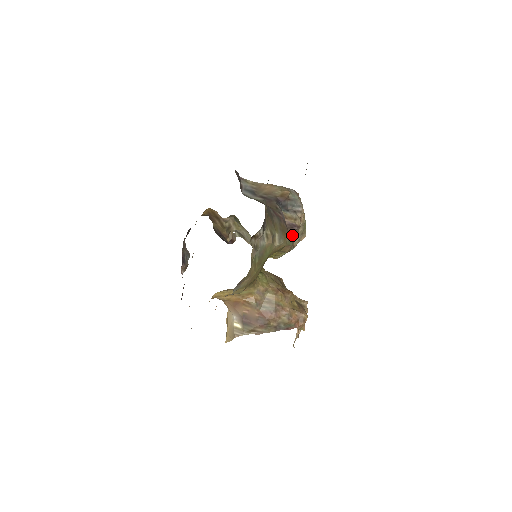
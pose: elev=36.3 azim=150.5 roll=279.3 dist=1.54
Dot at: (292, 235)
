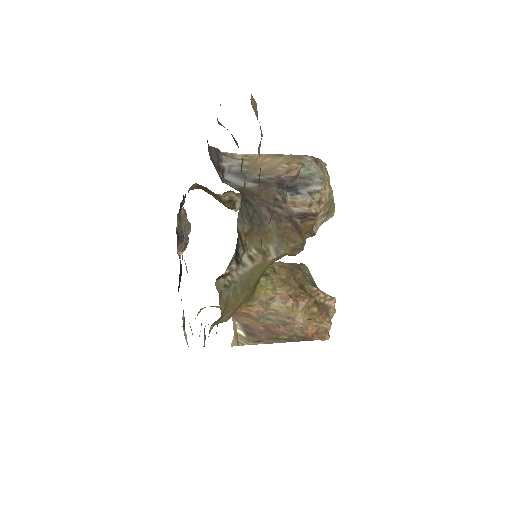
Dot at: (307, 225)
